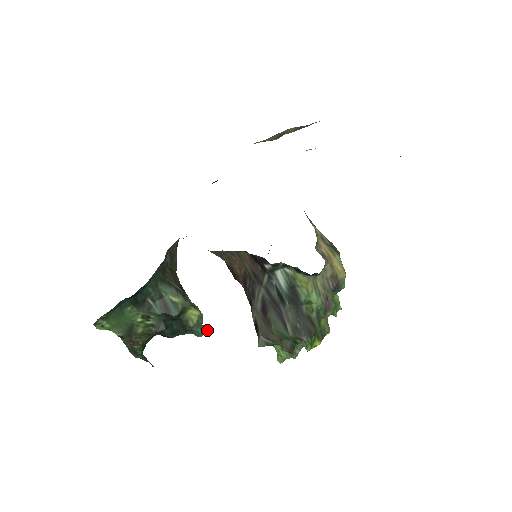
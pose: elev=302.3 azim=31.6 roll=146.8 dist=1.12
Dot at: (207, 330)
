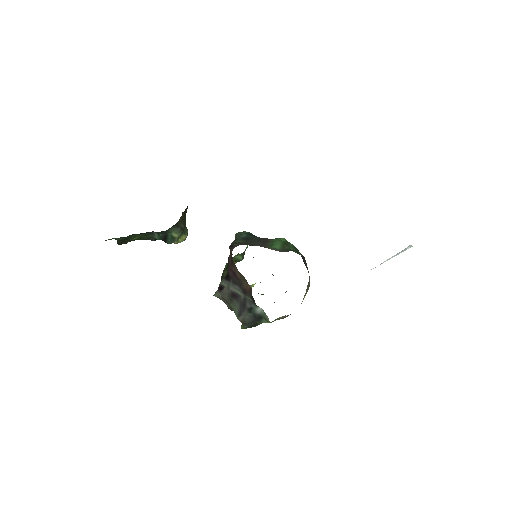
Dot at: occluded
